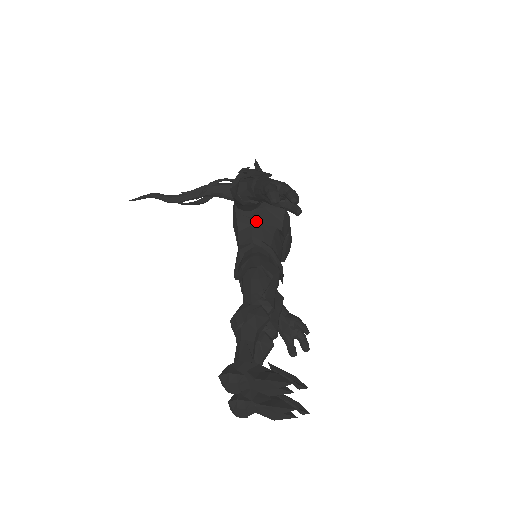
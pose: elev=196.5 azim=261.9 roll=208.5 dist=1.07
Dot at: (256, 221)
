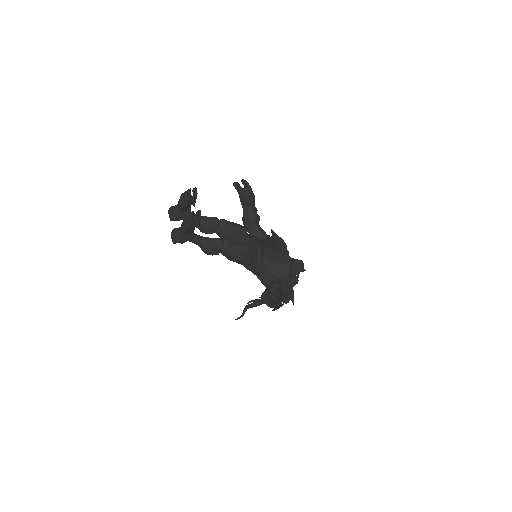
Dot at: occluded
